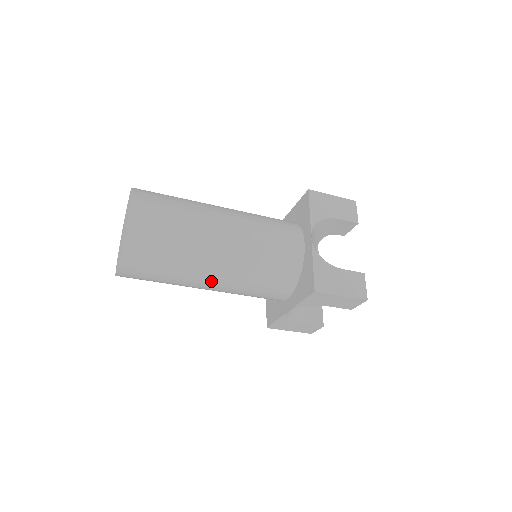
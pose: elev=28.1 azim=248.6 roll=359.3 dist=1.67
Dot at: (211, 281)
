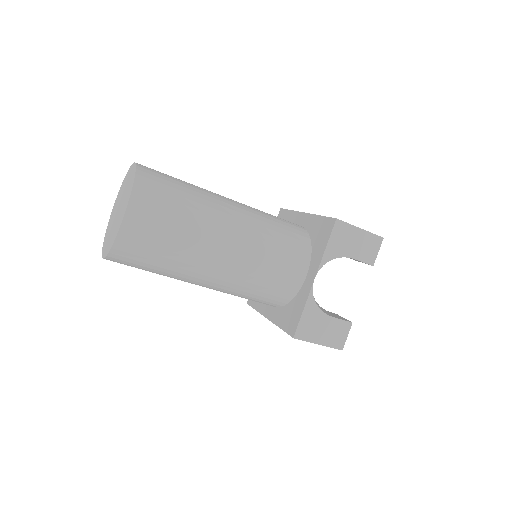
Dot at: occluded
